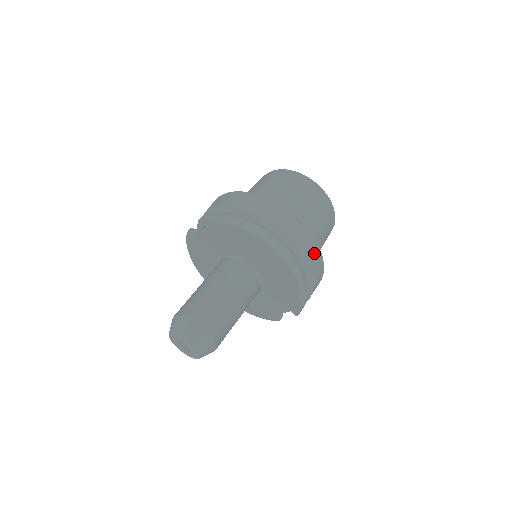
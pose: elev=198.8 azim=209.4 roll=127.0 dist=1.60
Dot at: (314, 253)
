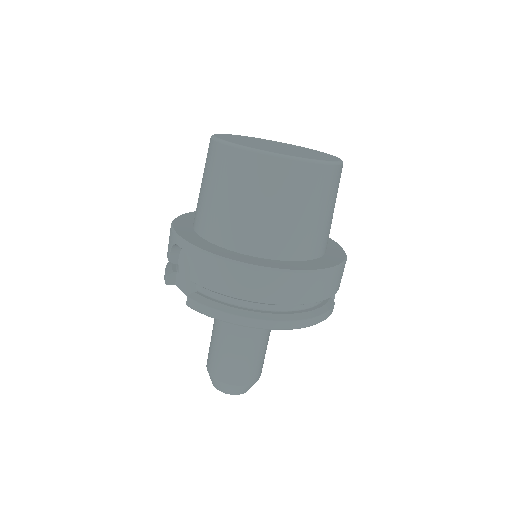
Dot at: (338, 278)
